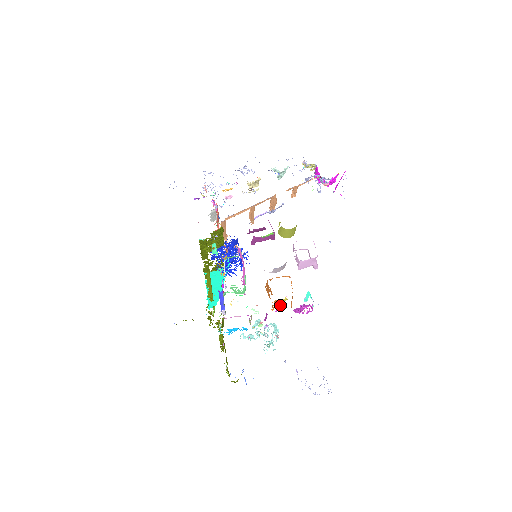
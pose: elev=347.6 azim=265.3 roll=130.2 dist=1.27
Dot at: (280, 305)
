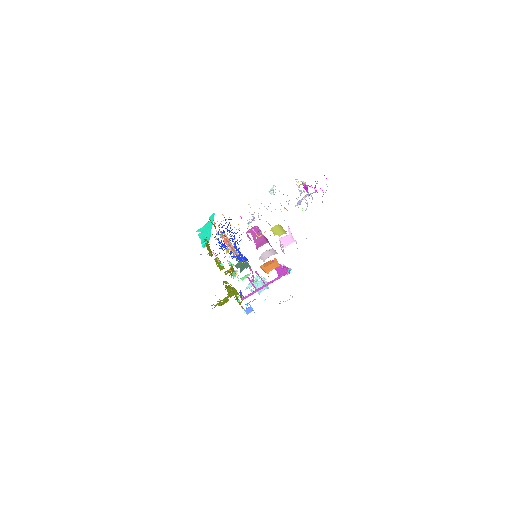
Dot at: occluded
